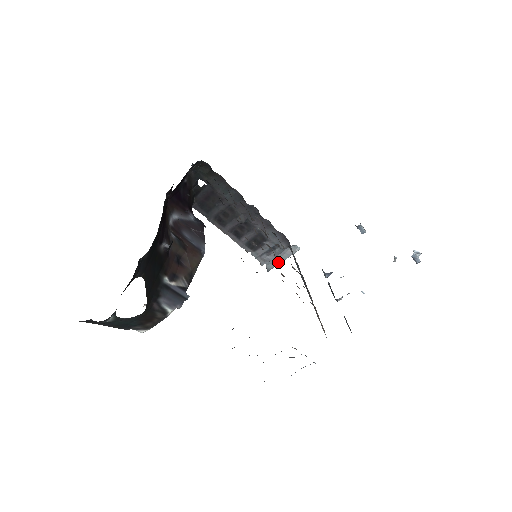
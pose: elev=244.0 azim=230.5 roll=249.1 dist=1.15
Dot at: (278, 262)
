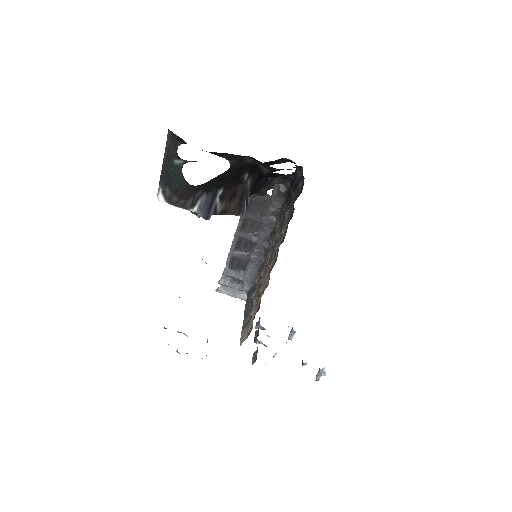
Dot at: (229, 293)
